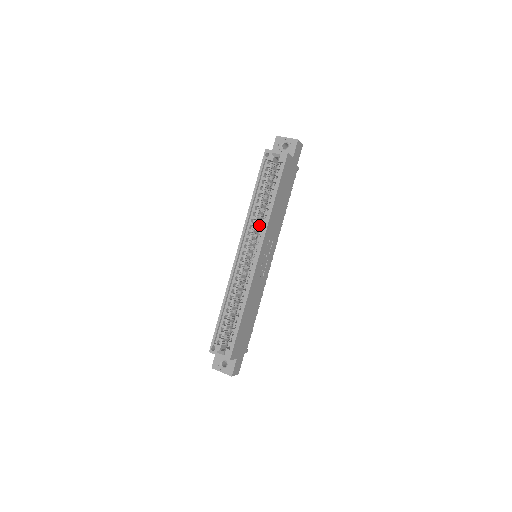
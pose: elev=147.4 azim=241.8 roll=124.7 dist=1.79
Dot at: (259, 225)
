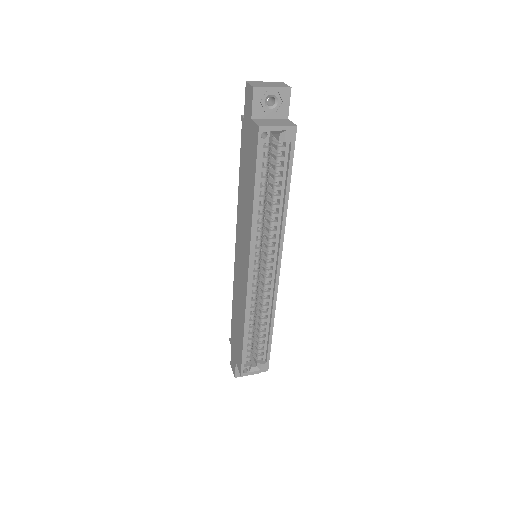
Dot at: occluded
